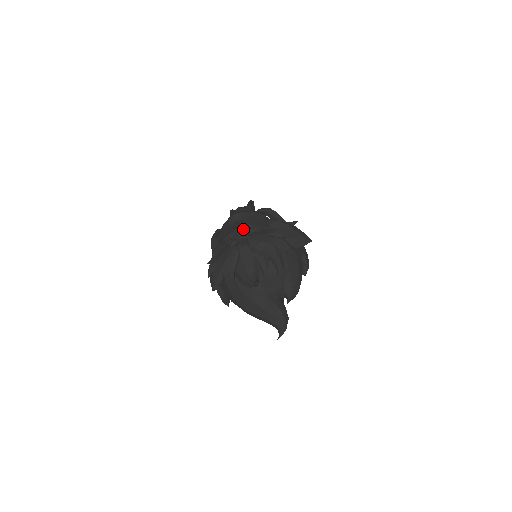
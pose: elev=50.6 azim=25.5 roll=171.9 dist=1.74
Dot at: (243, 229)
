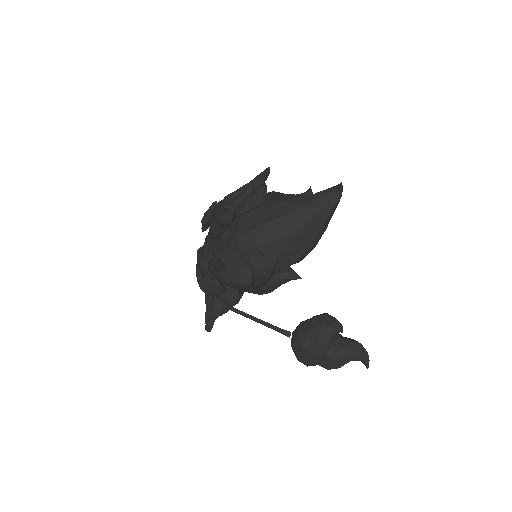
Dot at: occluded
